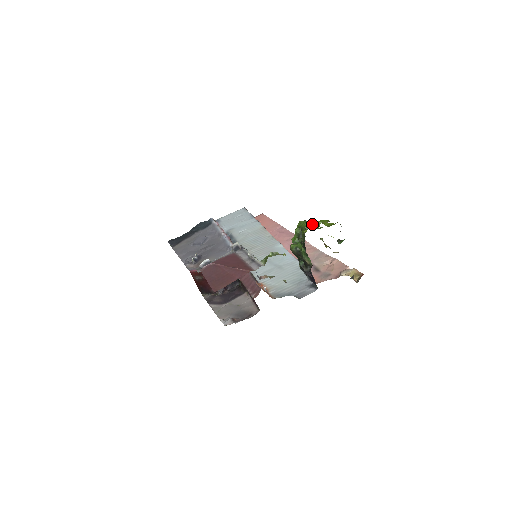
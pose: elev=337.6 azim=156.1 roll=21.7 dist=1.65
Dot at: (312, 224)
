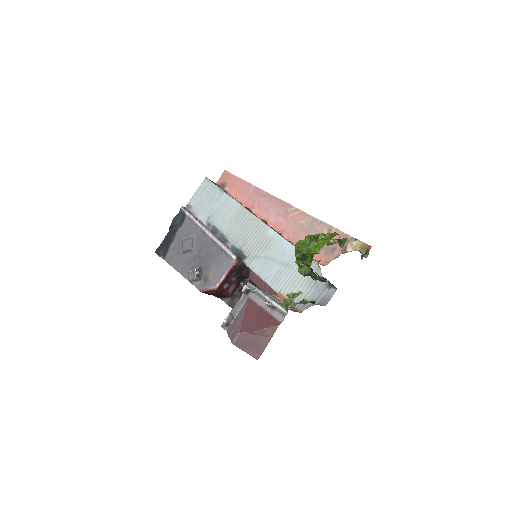
Dot at: (312, 251)
